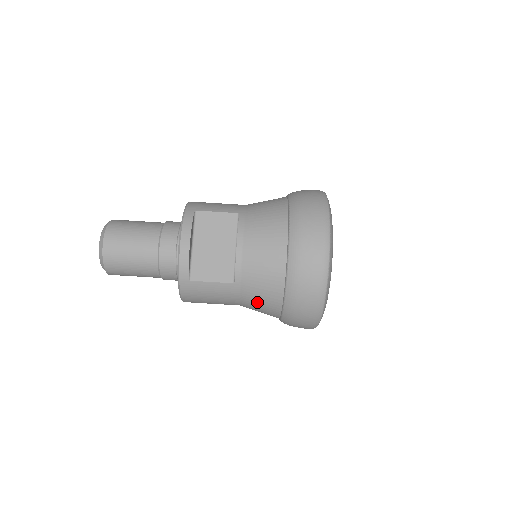
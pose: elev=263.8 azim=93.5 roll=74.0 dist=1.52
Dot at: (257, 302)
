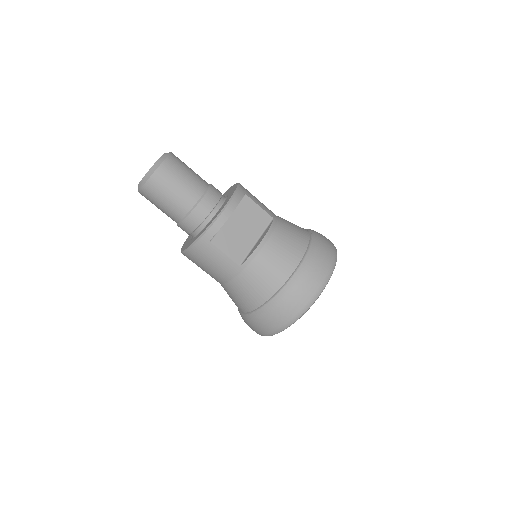
Dot at: (244, 290)
